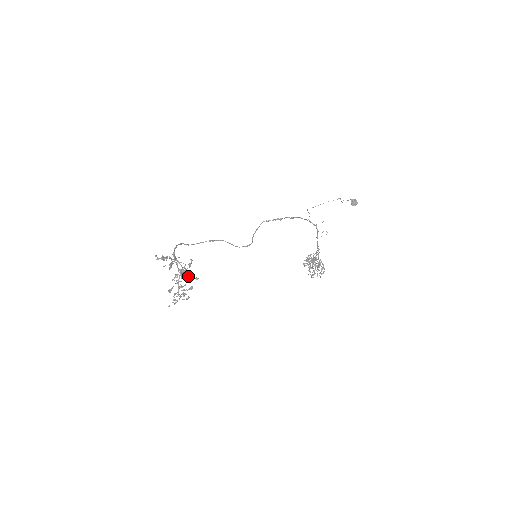
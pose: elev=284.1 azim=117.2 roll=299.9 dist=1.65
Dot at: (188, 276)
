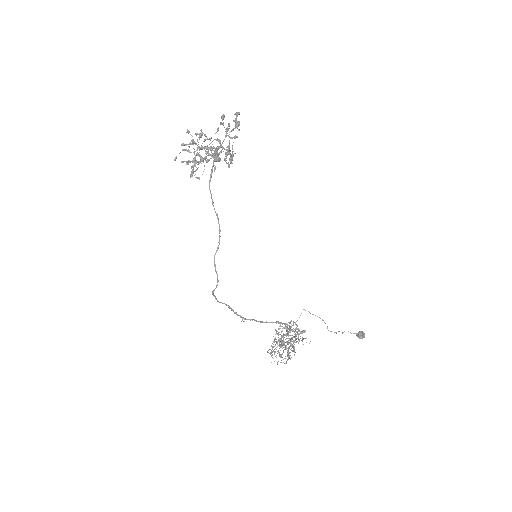
Dot at: occluded
